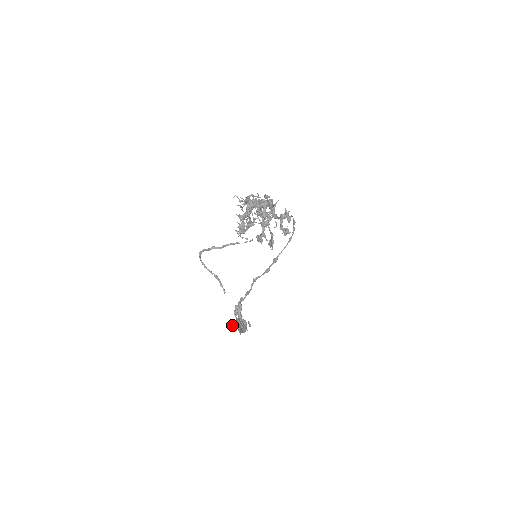
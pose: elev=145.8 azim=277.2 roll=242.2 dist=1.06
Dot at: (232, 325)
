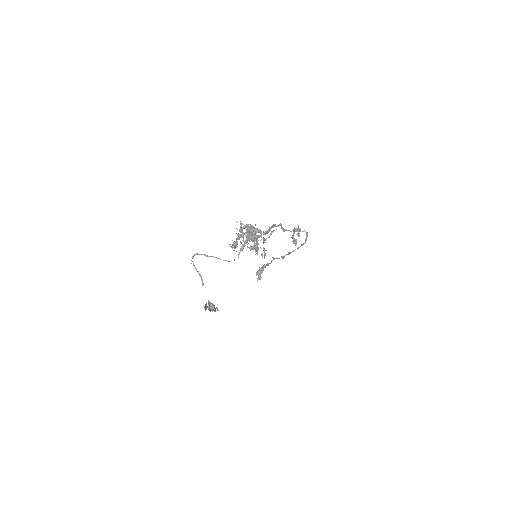
Dot at: (205, 305)
